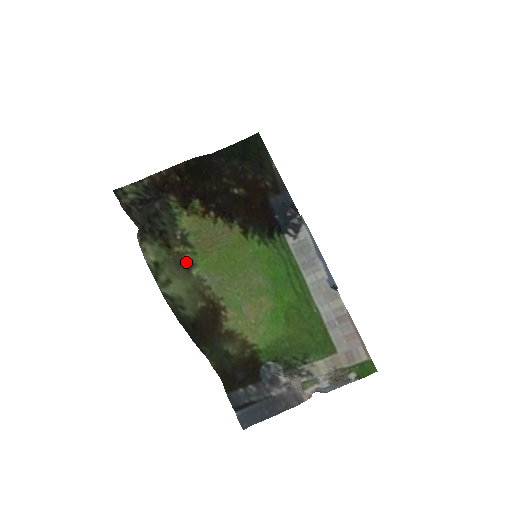
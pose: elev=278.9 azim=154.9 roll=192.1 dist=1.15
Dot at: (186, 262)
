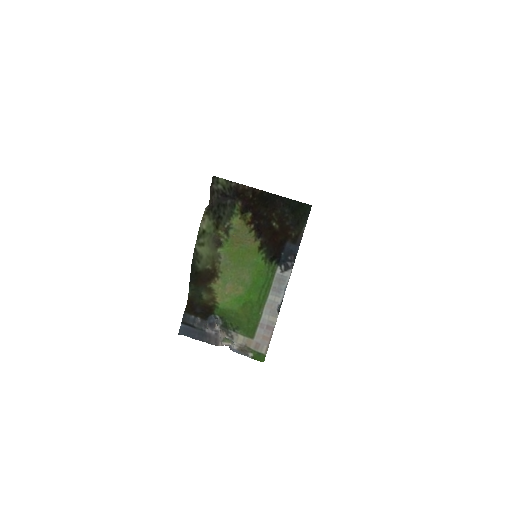
Dot at: (219, 242)
